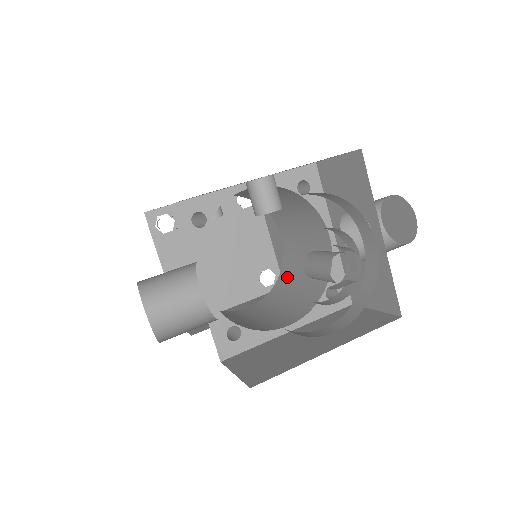
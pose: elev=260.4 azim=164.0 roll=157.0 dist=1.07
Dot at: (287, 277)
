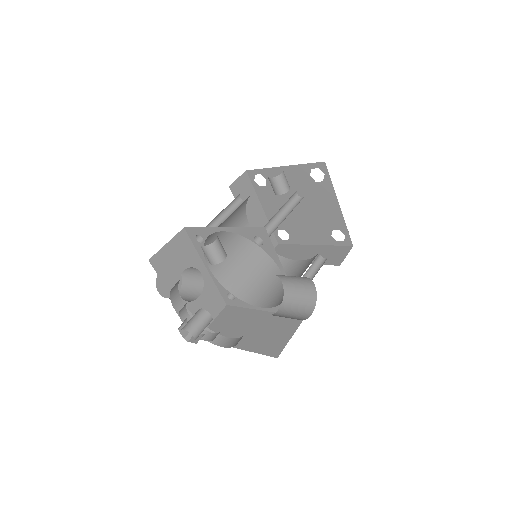
Dot at: occluded
